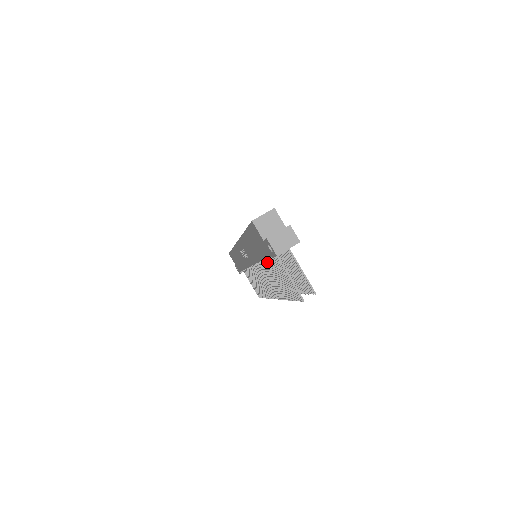
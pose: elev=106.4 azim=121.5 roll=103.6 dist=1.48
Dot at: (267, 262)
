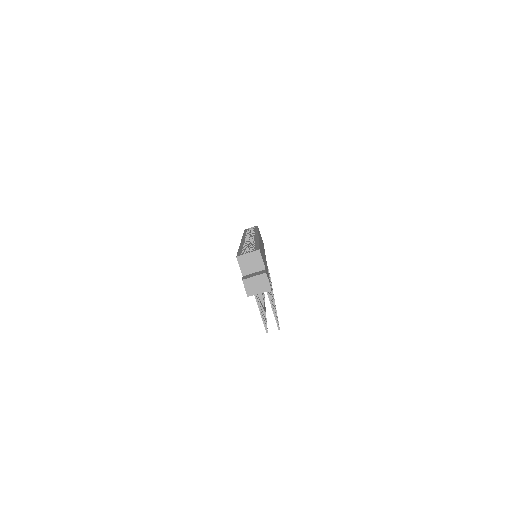
Dot at: occluded
